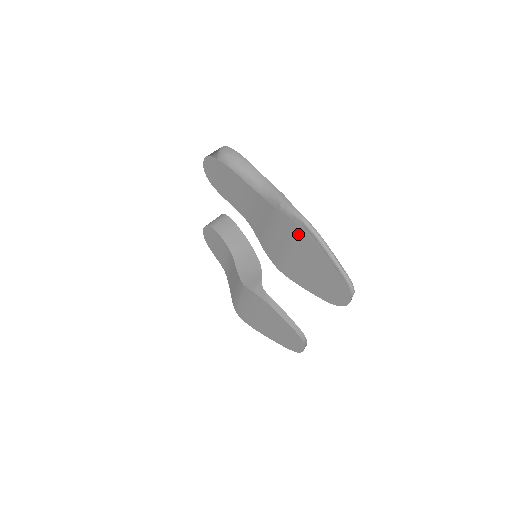
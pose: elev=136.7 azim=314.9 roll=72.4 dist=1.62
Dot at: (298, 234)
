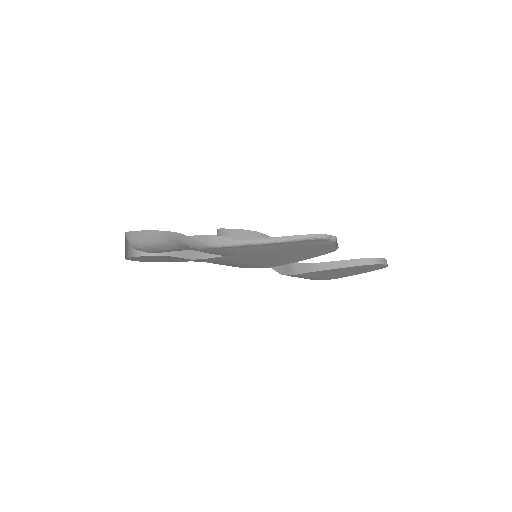
Dot at: (223, 259)
